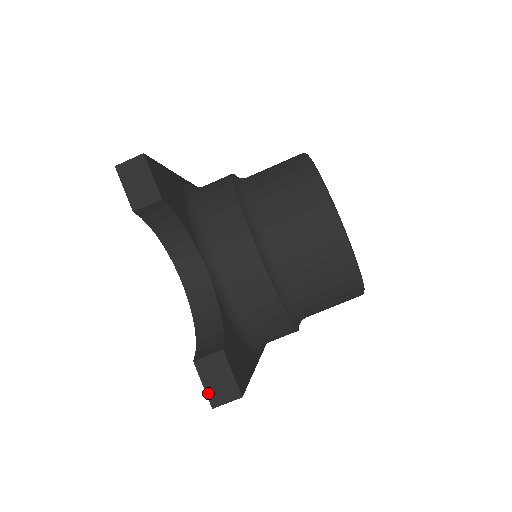
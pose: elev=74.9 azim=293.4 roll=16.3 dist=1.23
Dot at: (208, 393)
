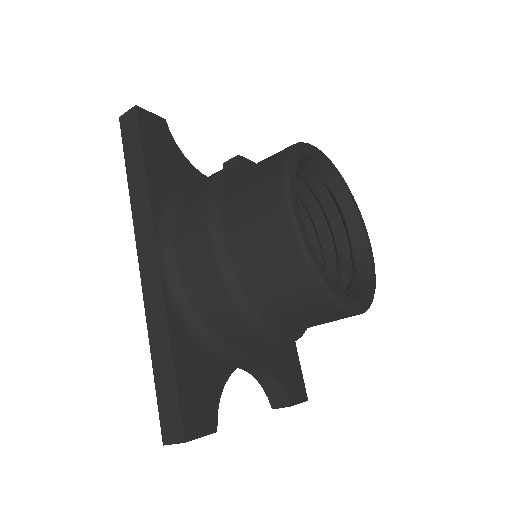
Dot at: occluded
